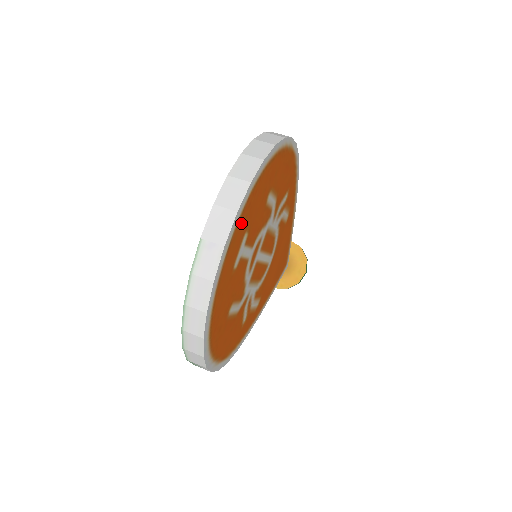
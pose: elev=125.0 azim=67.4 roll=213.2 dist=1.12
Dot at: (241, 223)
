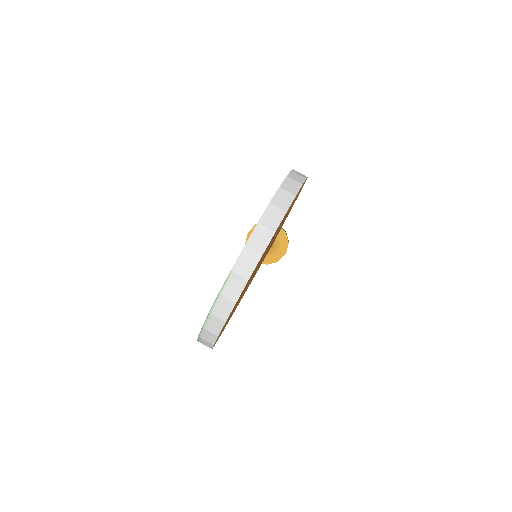
Dot at: occluded
